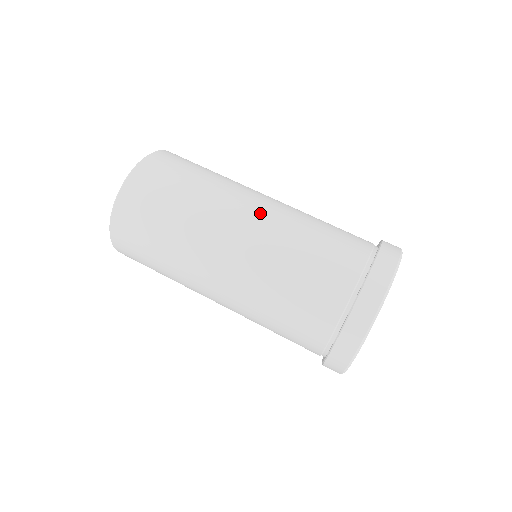
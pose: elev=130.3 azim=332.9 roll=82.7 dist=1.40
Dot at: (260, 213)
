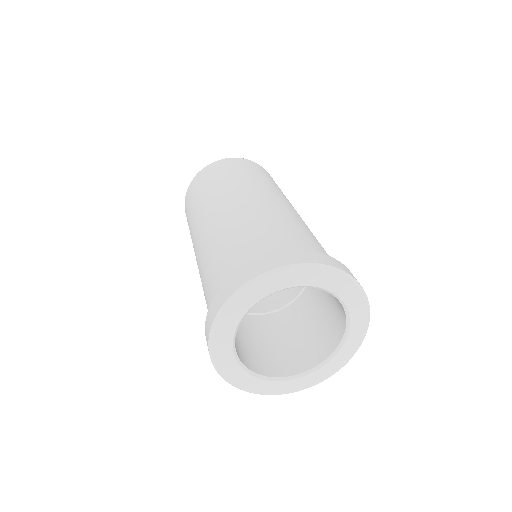
Dot at: (261, 200)
